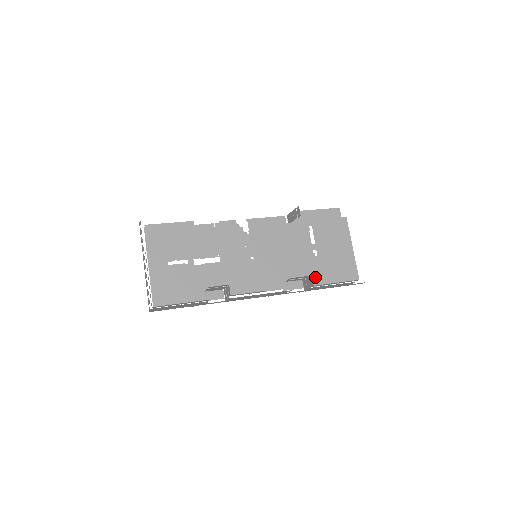
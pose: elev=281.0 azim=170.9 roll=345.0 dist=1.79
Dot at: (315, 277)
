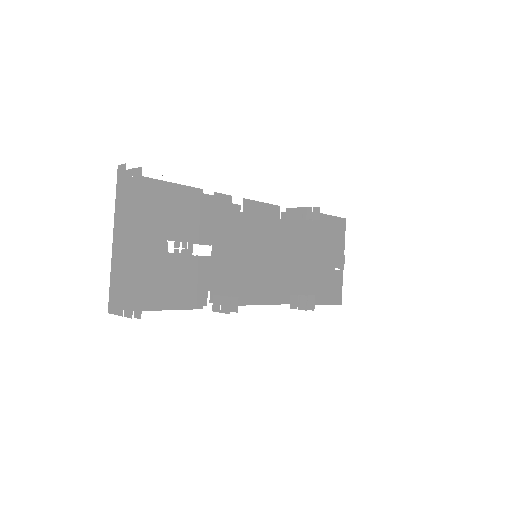
Dot at: occluded
